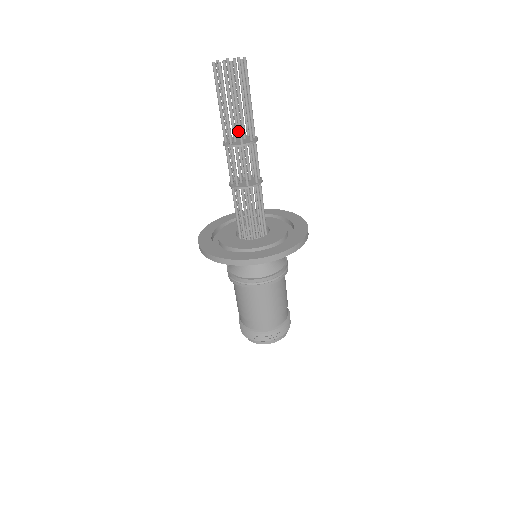
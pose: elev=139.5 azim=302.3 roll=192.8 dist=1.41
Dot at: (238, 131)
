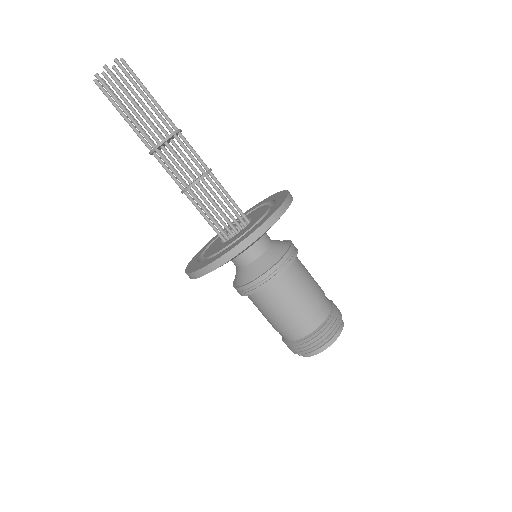
Dot at: occluded
